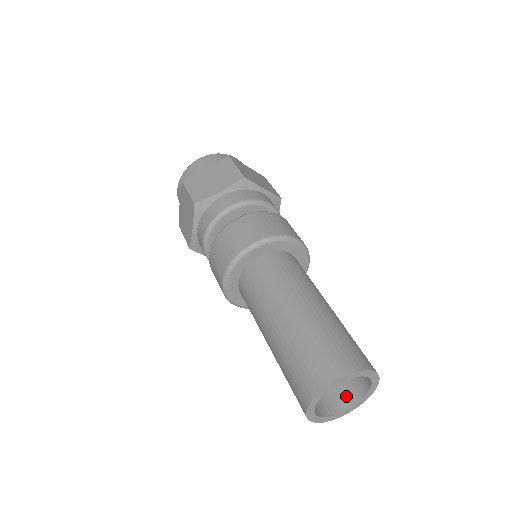
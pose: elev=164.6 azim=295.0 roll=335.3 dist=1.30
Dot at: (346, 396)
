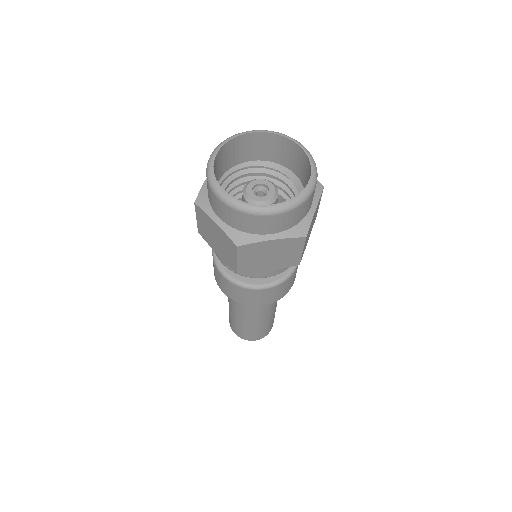
Dot at: occluded
